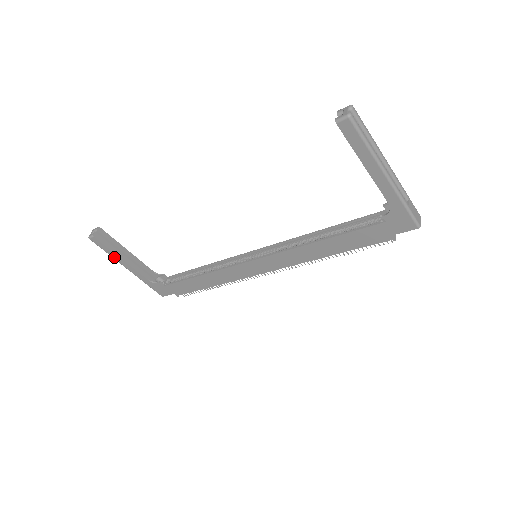
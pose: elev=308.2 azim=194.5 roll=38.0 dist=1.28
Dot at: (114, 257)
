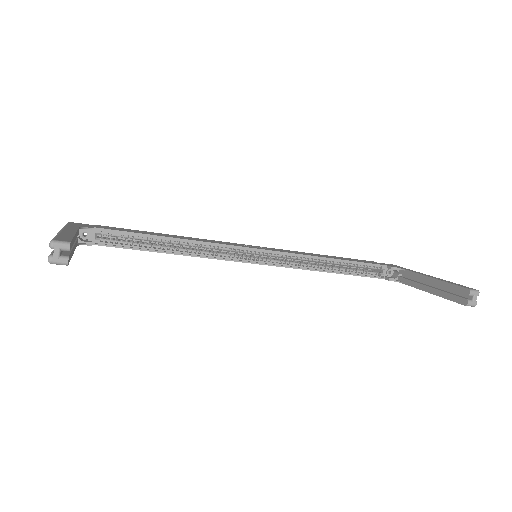
Dot at: occluded
